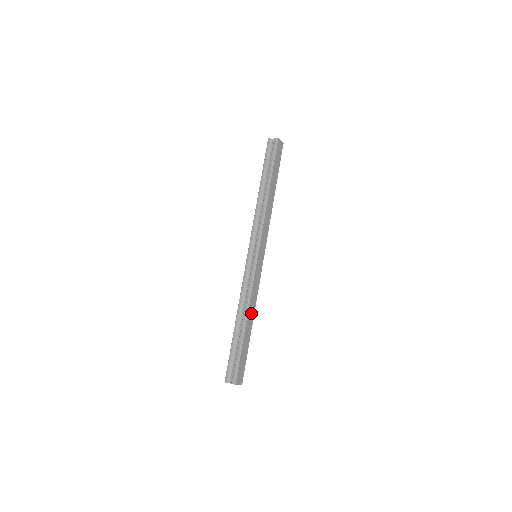
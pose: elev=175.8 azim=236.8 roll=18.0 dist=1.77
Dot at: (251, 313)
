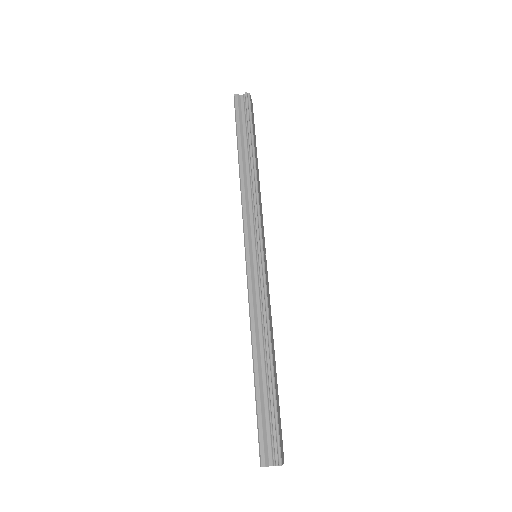
Dot at: (272, 342)
